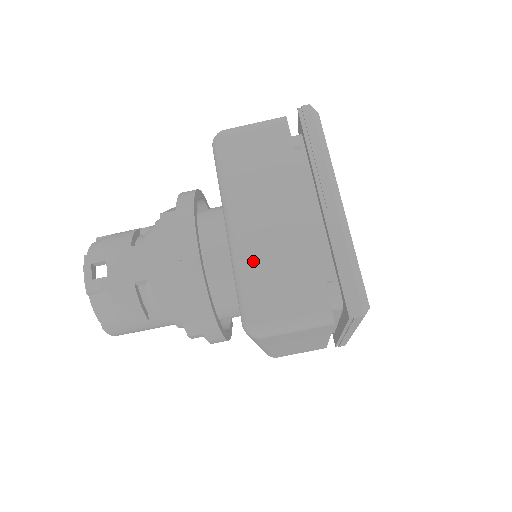
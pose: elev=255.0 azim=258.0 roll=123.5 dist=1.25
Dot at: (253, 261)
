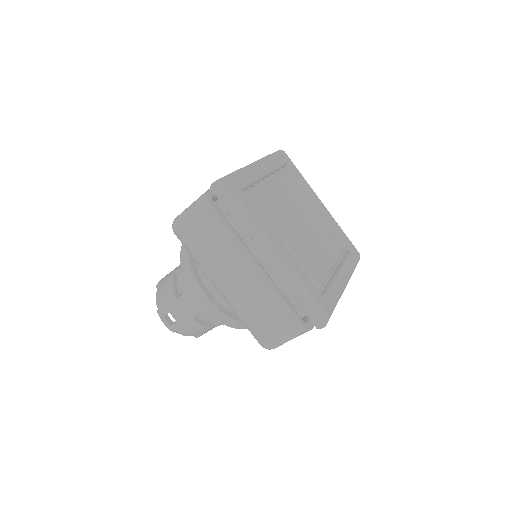
Dot at: (244, 311)
